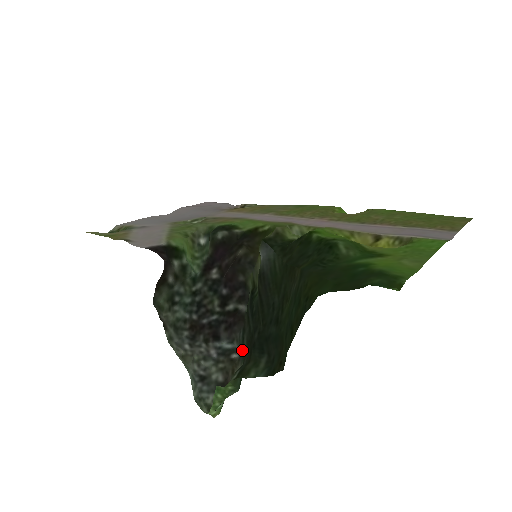
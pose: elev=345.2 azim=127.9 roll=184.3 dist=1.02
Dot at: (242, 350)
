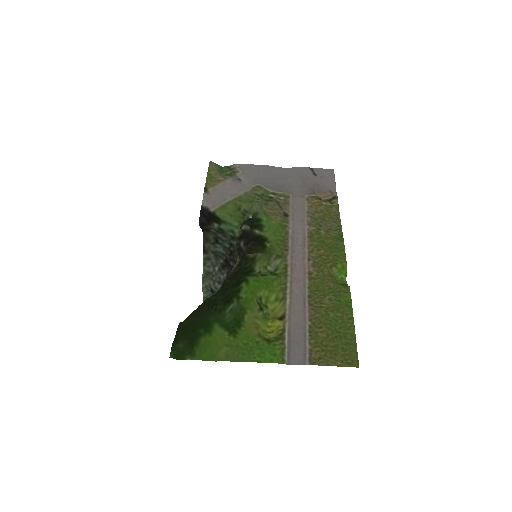
Dot at: occluded
